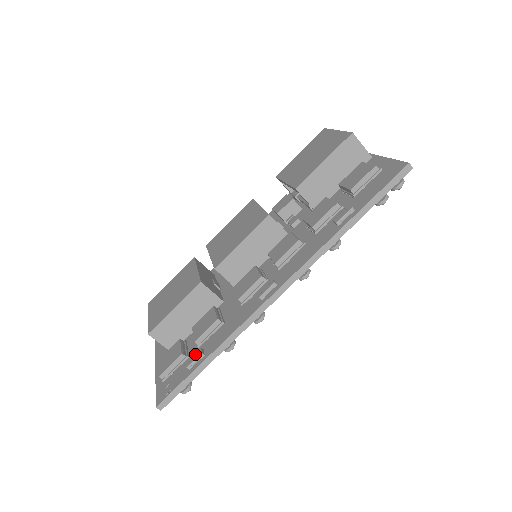
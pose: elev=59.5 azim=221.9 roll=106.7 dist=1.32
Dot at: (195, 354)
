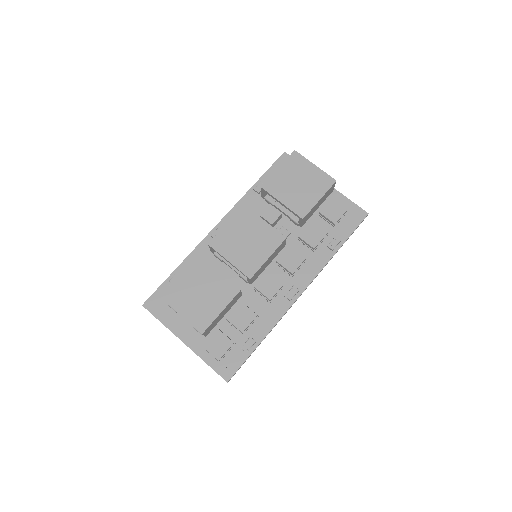
Dot at: (248, 342)
